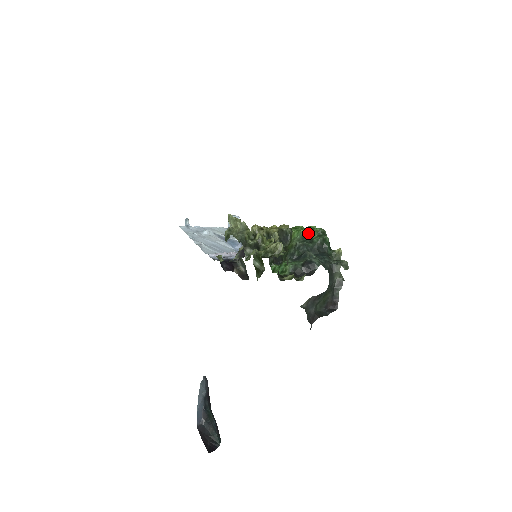
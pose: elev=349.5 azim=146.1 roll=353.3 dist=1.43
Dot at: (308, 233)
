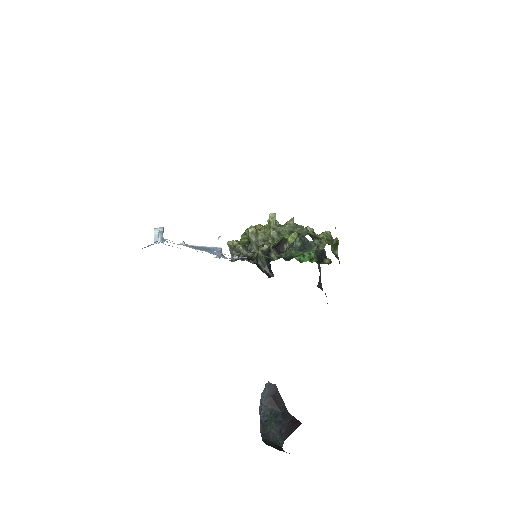
Dot at: occluded
